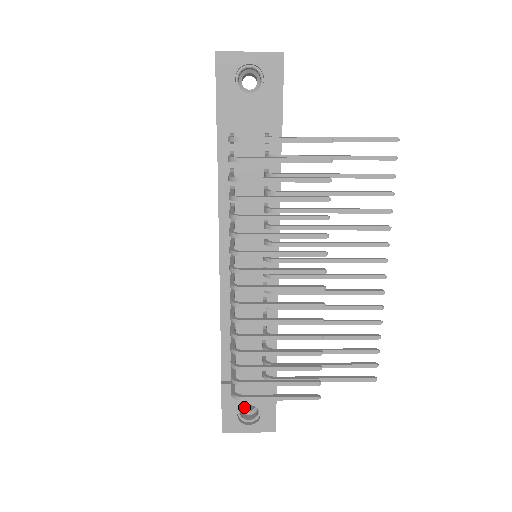
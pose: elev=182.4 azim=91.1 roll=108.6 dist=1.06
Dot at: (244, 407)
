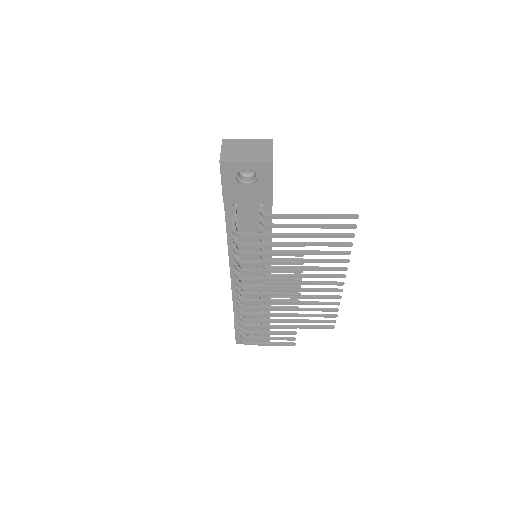
Dot at: occluded
